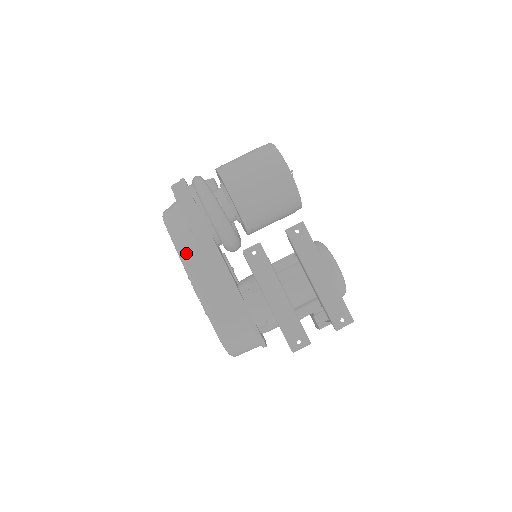
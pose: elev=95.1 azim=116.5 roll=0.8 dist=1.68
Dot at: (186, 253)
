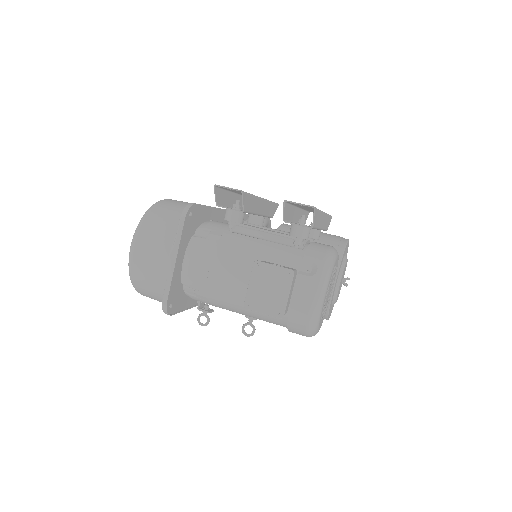
Dot at: occluded
